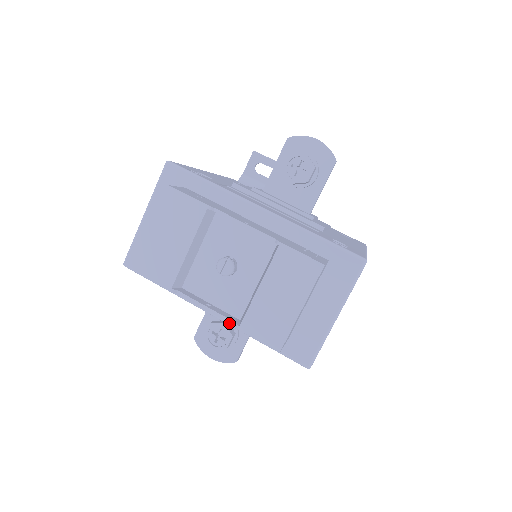
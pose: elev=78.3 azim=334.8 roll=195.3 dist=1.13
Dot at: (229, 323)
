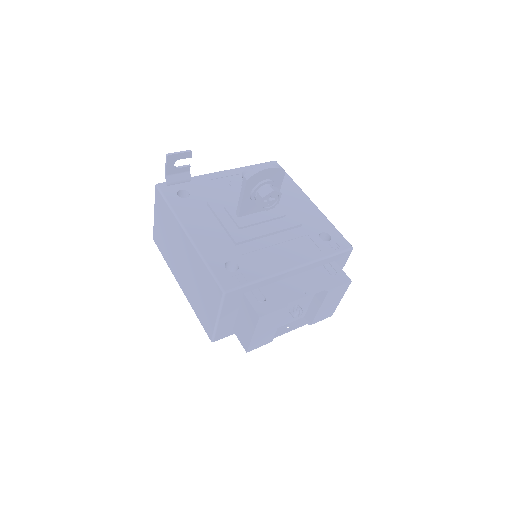
Dot at: occluded
